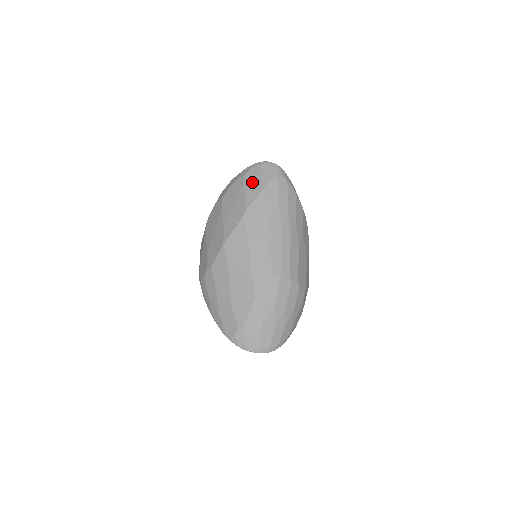
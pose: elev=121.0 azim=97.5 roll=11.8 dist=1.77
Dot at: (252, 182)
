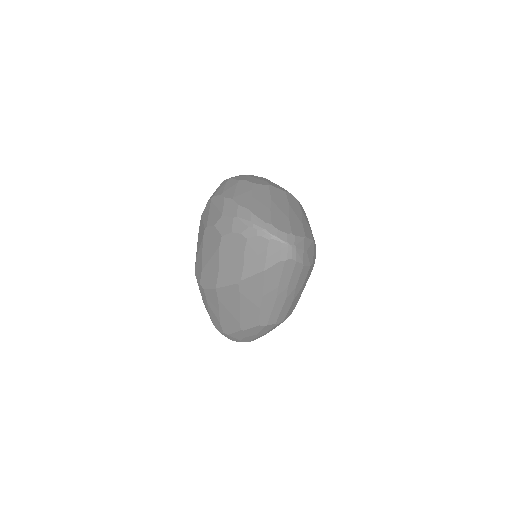
Dot at: (254, 255)
